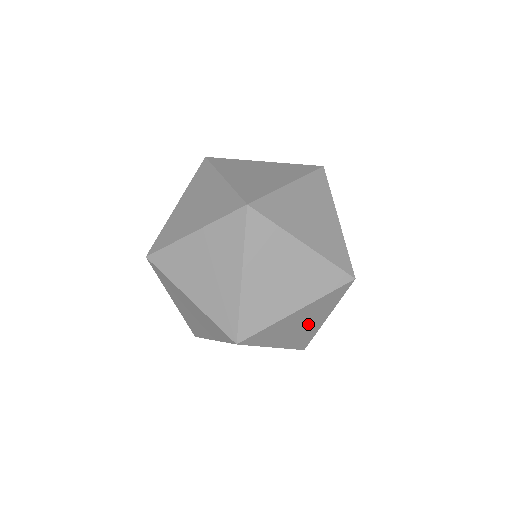
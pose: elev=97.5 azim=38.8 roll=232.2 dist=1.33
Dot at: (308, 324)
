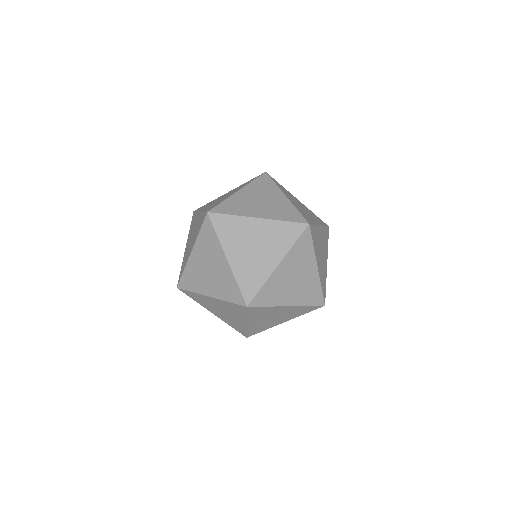
Dot at: (303, 277)
